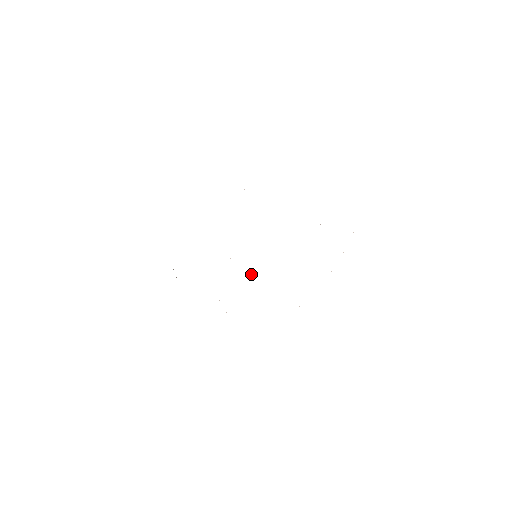
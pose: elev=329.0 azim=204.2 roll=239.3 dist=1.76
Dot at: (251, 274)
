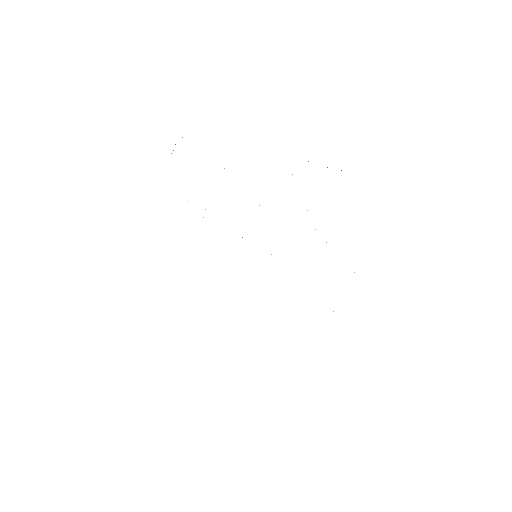
Dot at: occluded
